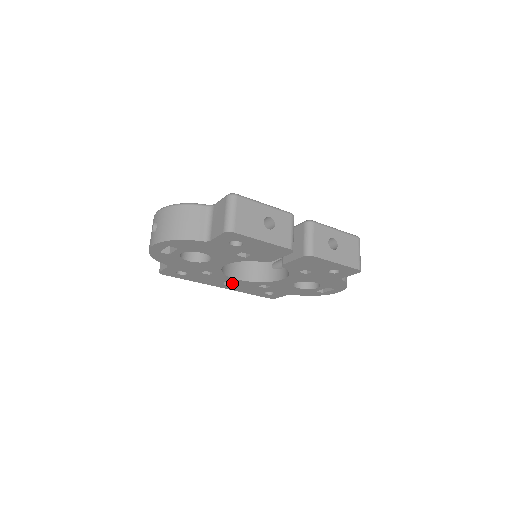
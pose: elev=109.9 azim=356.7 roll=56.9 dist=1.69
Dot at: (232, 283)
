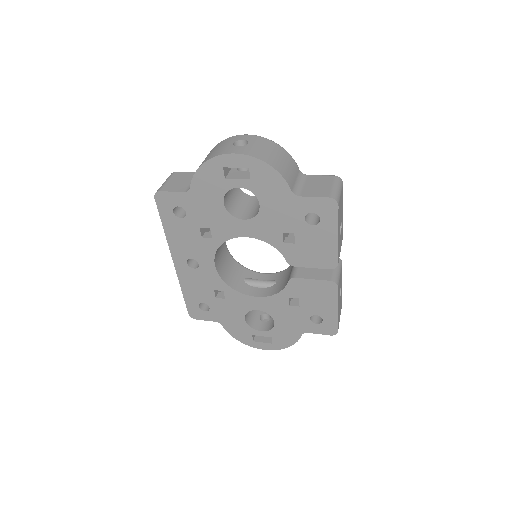
Dot at: (195, 267)
